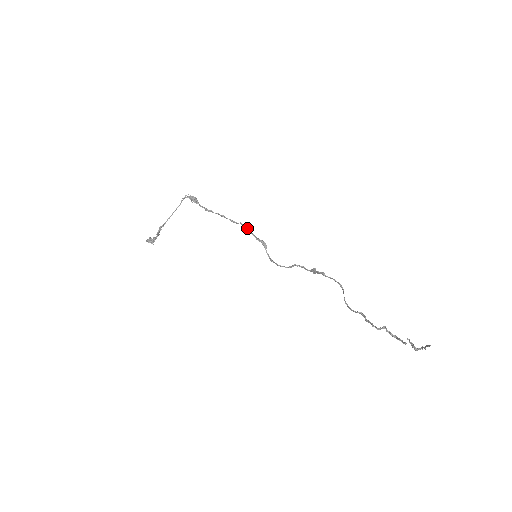
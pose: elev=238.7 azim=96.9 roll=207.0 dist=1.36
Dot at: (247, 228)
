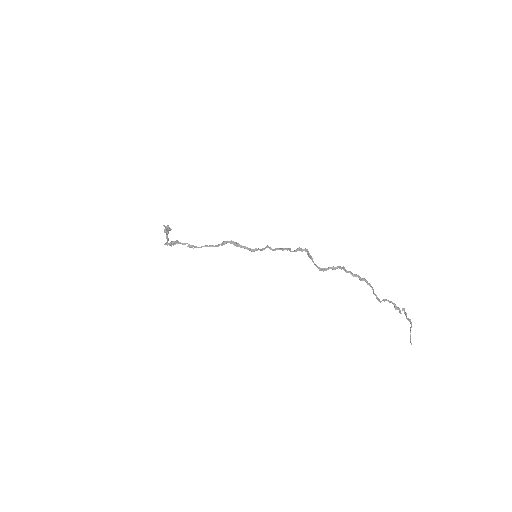
Dot at: occluded
